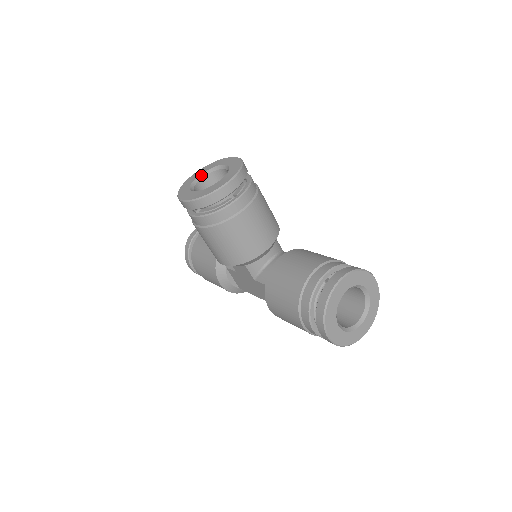
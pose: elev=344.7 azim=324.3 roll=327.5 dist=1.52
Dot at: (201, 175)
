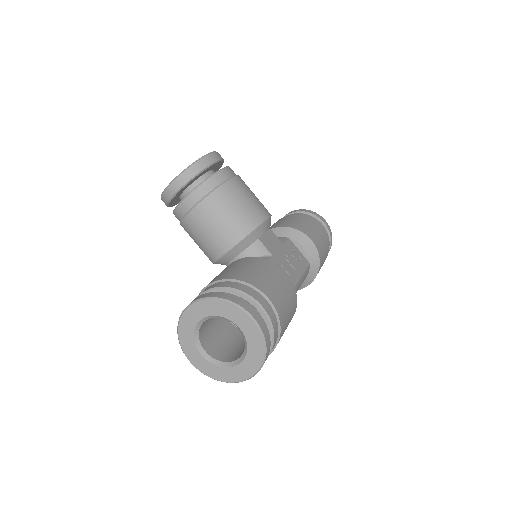
Dot at: occluded
